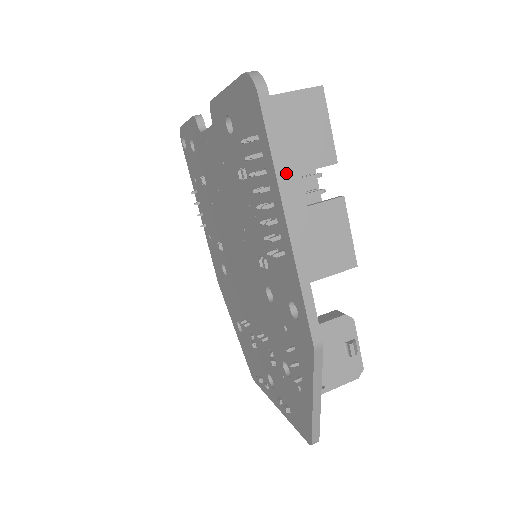
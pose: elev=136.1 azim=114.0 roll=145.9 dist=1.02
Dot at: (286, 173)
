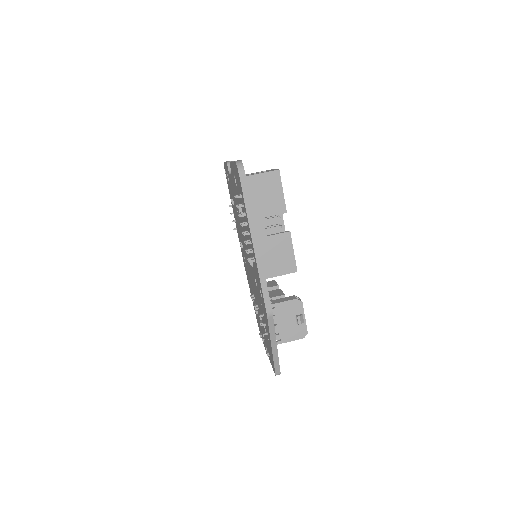
Dot at: (254, 218)
